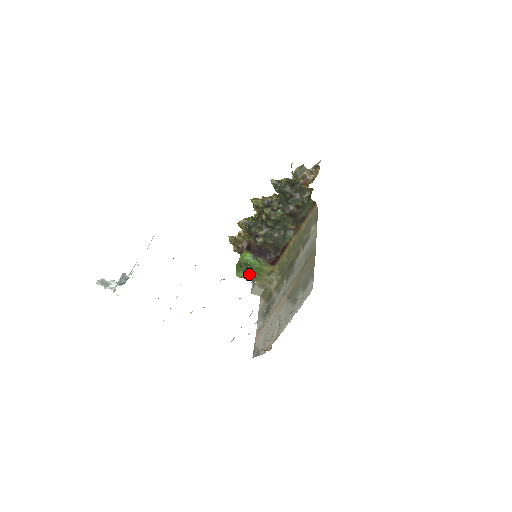
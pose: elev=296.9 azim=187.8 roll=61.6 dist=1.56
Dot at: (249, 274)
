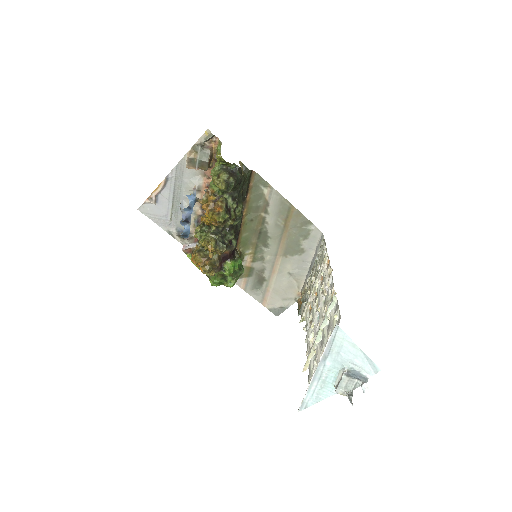
Dot at: (240, 275)
